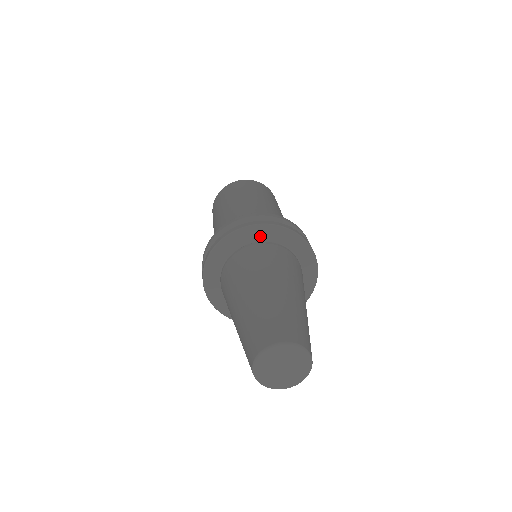
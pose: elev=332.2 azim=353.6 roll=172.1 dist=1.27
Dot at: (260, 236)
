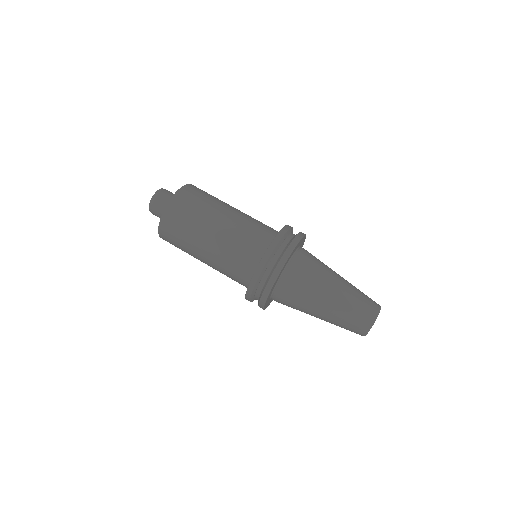
Dot at: (280, 274)
